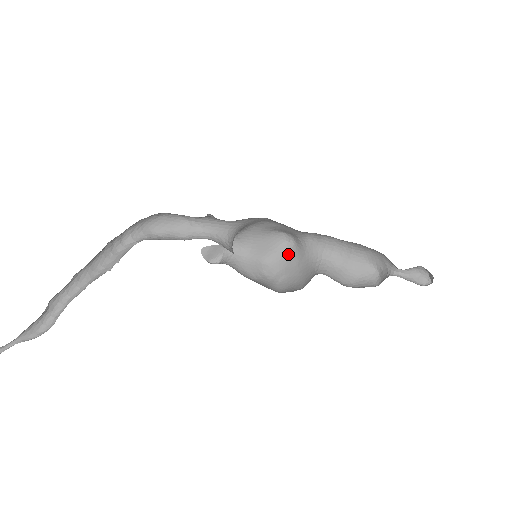
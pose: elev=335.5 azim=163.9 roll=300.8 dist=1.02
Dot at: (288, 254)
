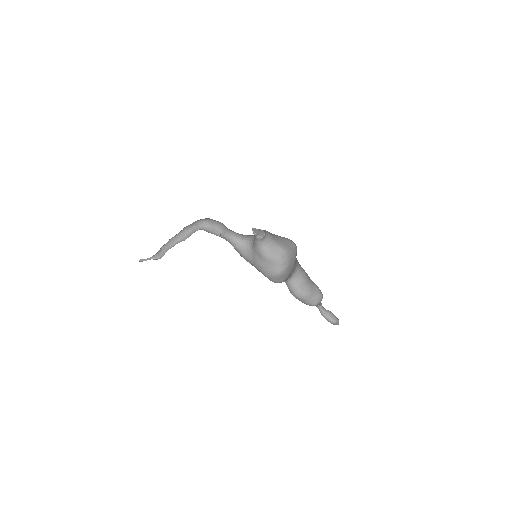
Dot at: (295, 252)
